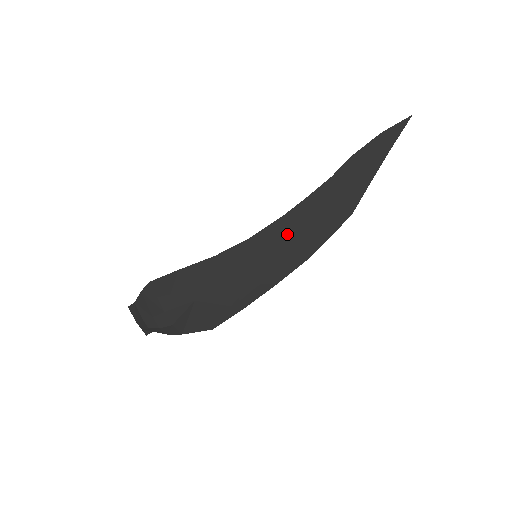
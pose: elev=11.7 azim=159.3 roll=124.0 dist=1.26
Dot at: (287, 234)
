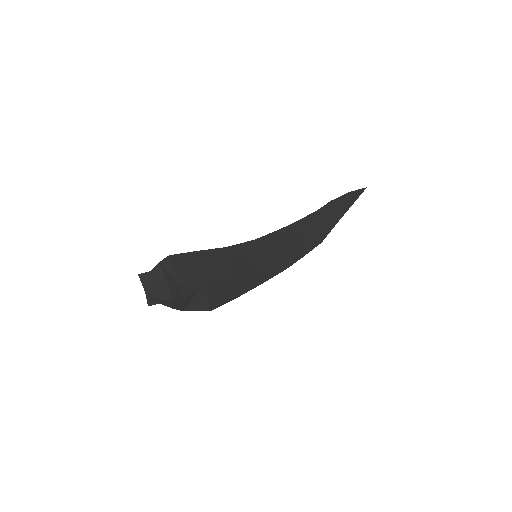
Dot at: (279, 245)
